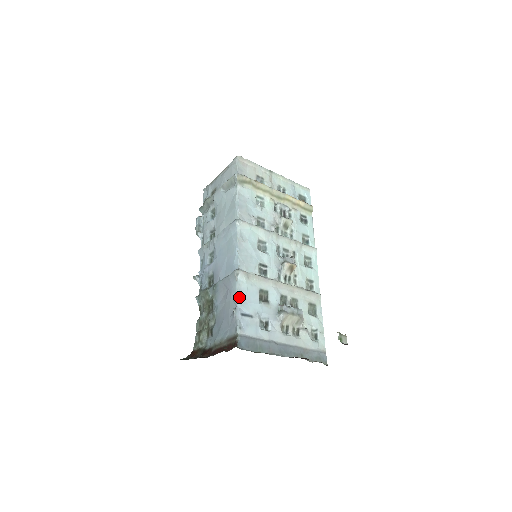
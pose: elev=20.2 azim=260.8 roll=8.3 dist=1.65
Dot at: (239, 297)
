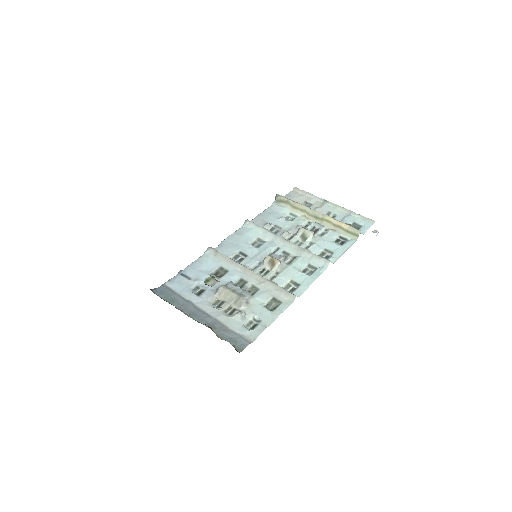
Dot at: (192, 264)
